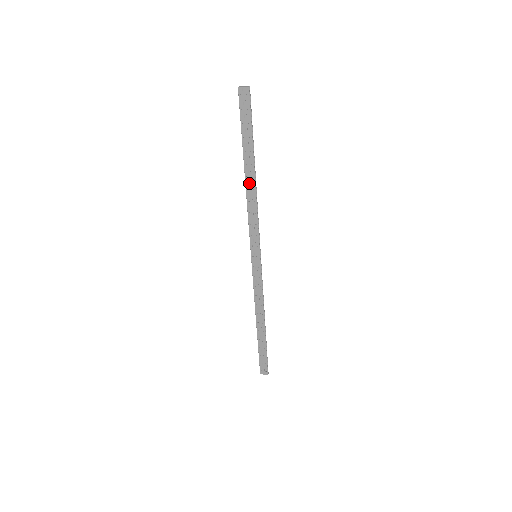
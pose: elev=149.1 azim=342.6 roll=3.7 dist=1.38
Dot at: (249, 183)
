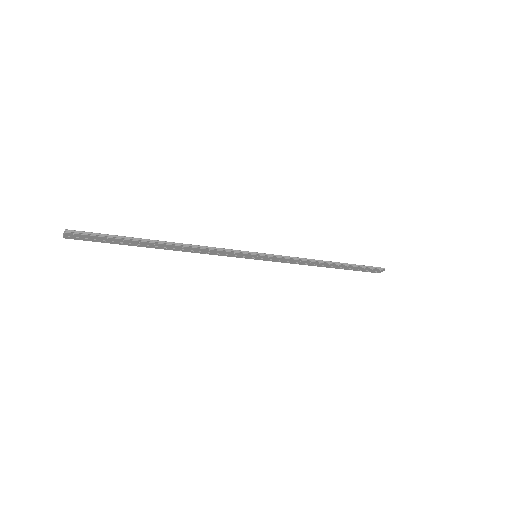
Dot at: (174, 248)
